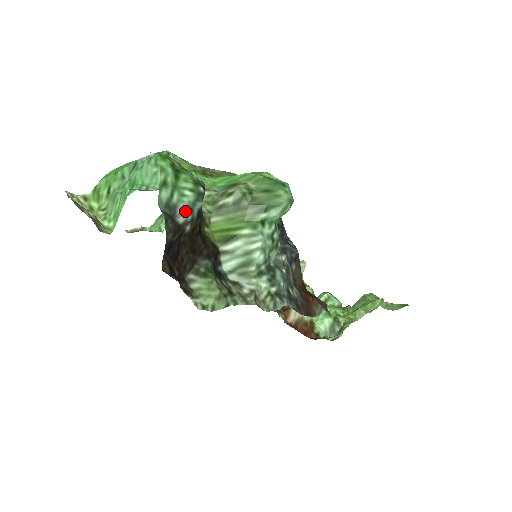
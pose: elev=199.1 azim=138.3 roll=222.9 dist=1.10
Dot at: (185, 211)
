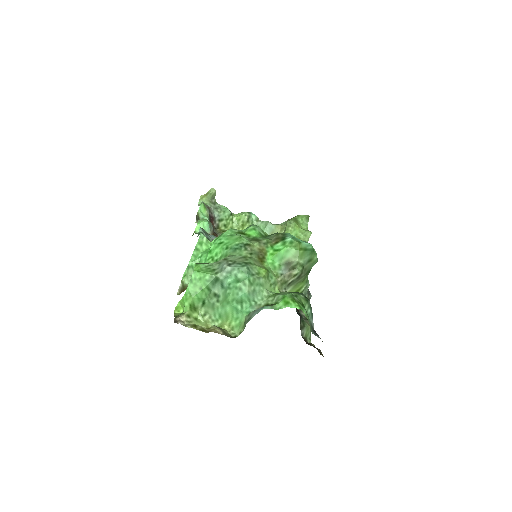
Dot at: (312, 321)
